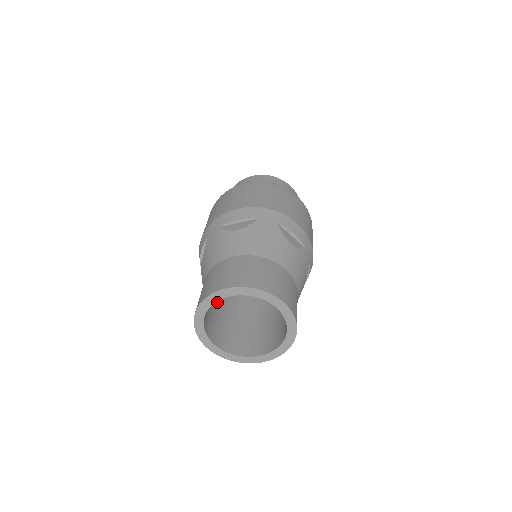
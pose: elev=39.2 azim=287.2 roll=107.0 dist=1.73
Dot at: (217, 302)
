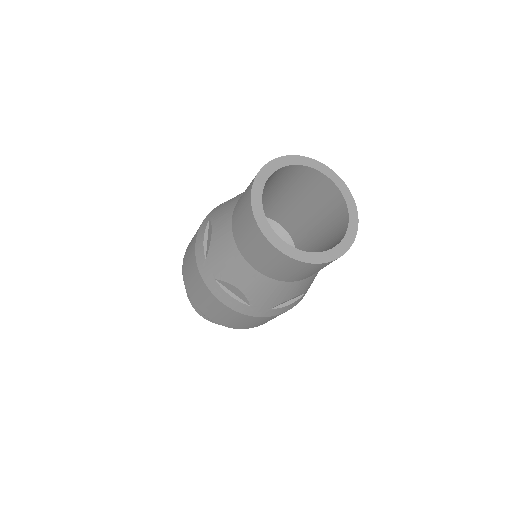
Dot at: occluded
